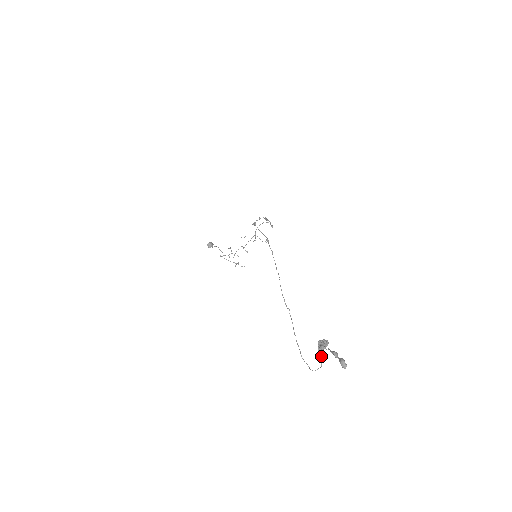
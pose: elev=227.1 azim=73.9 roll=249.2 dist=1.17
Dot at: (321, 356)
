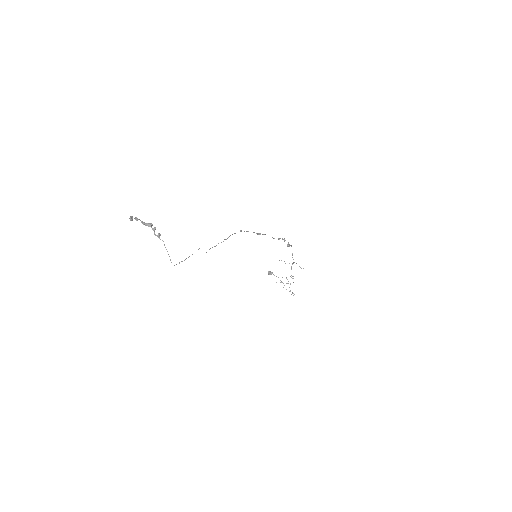
Dot at: (164, 244)
